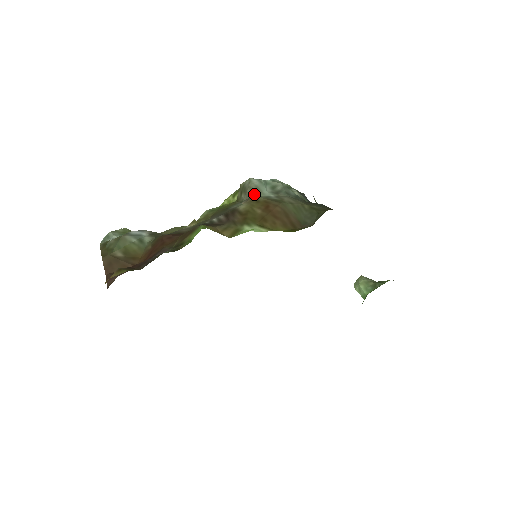
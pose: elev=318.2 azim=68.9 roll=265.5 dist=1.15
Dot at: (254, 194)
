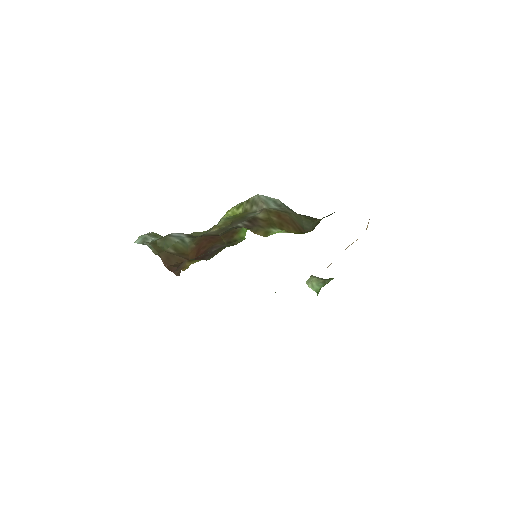
Dot at: (265, 206)
